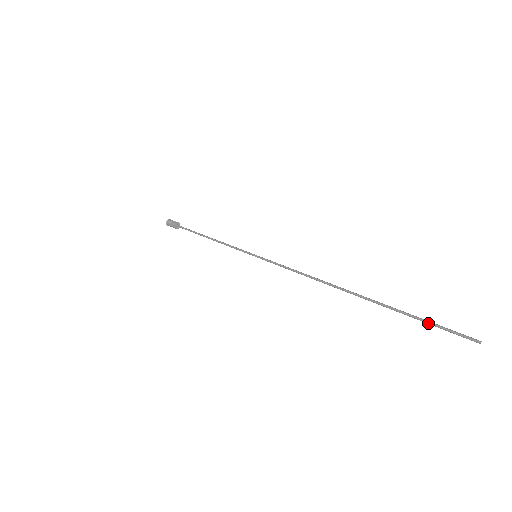
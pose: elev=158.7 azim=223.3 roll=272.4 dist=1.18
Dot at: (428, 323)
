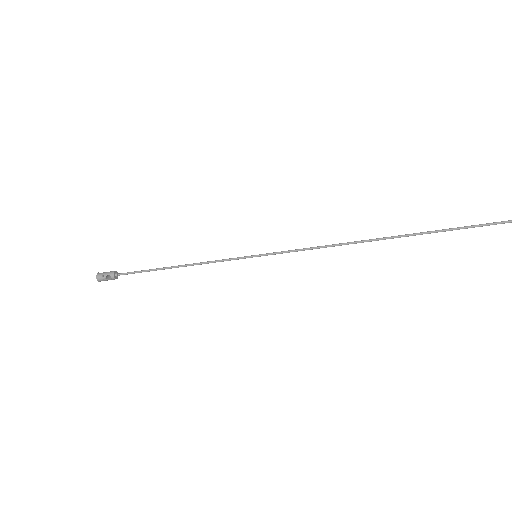
Dot at: (479, 224)
